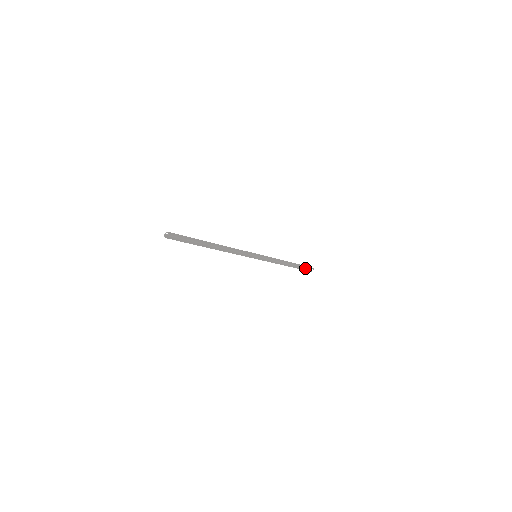
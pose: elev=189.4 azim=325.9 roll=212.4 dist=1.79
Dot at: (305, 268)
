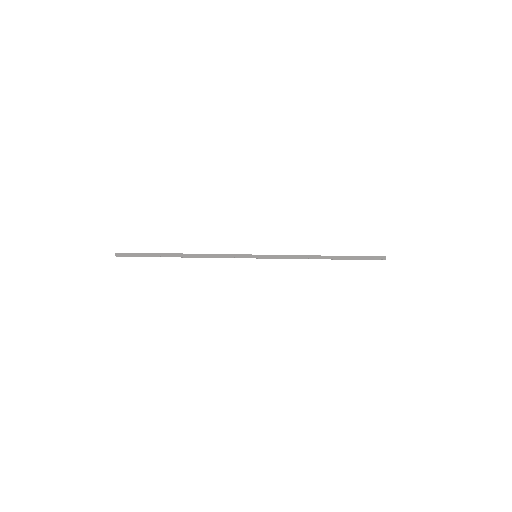
Dot at: (369, 256)
